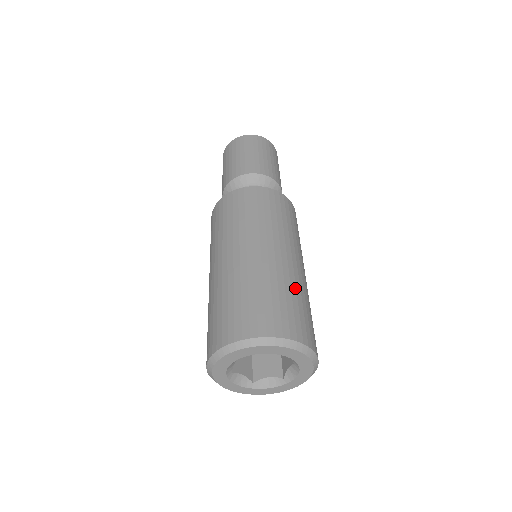
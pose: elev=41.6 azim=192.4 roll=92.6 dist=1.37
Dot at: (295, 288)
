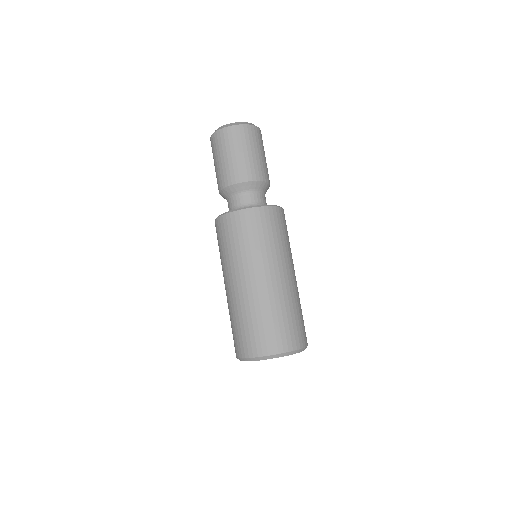
Dot at: (259, 310)
